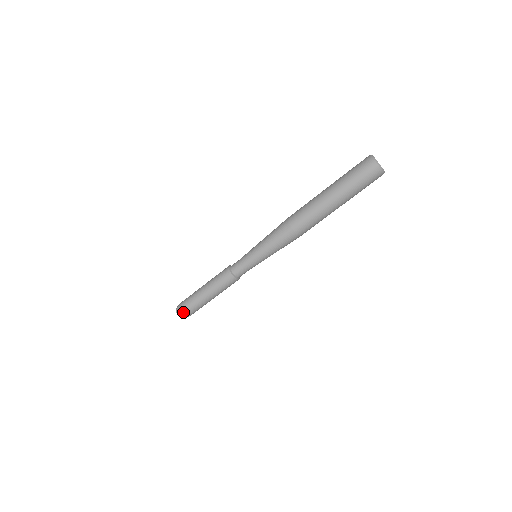
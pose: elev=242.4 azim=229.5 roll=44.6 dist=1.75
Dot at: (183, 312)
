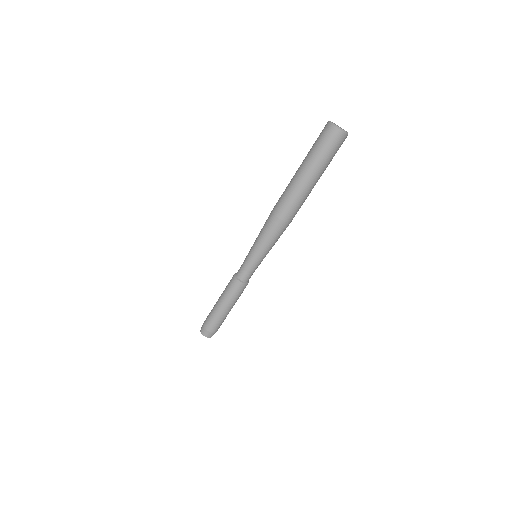
Dot at: (203, 327)
